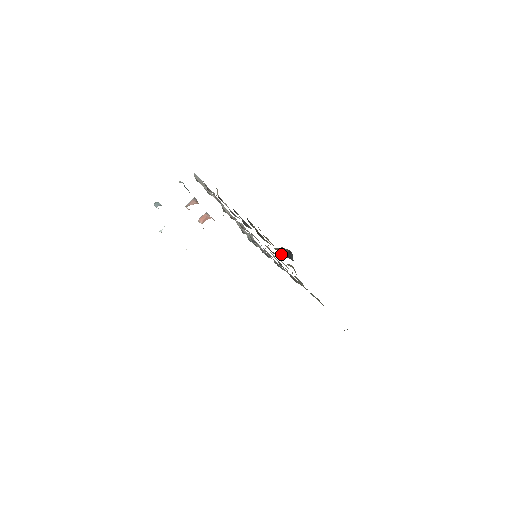
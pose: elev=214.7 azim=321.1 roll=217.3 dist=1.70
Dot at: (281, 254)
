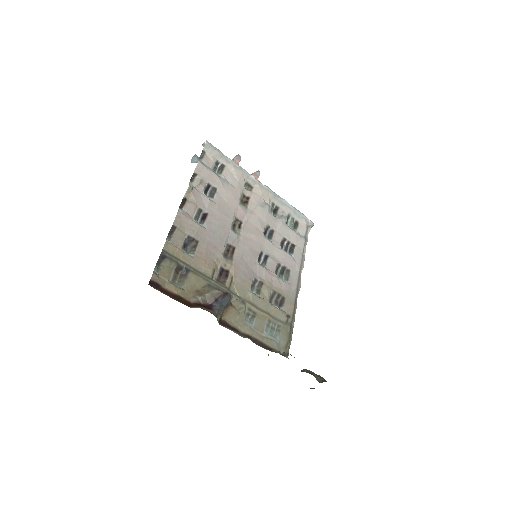
Dot at: (192, 303)
